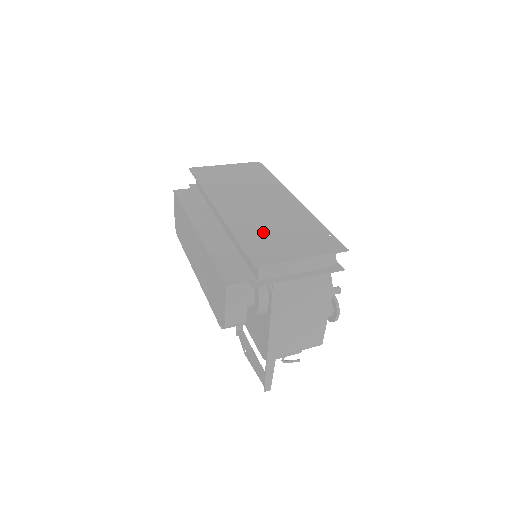
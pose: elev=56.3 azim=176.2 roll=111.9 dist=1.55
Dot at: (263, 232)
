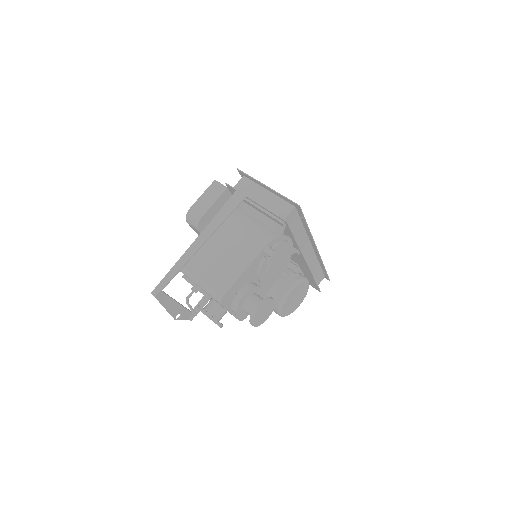
Dot at: occluded
